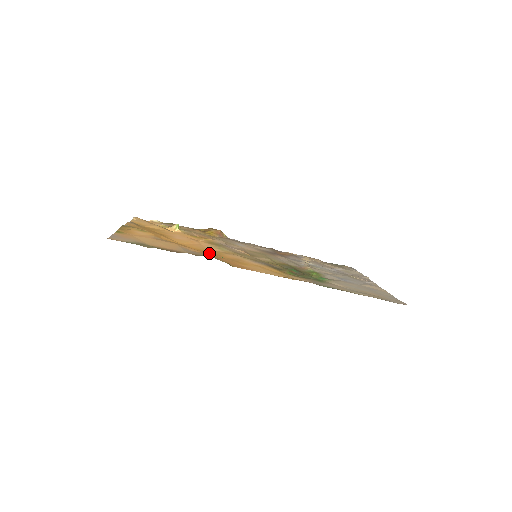
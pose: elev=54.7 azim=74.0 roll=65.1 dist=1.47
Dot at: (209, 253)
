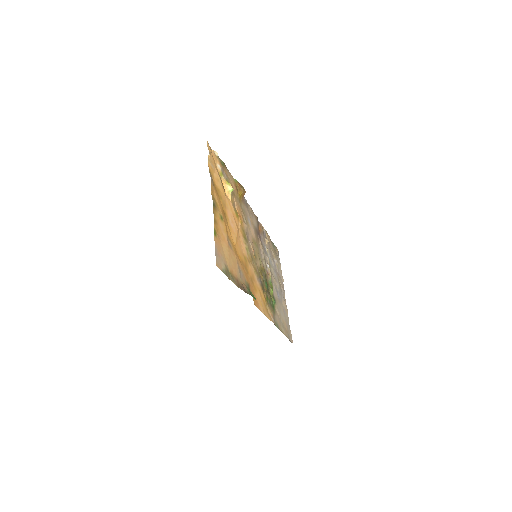
Dot at: (245, 267)
